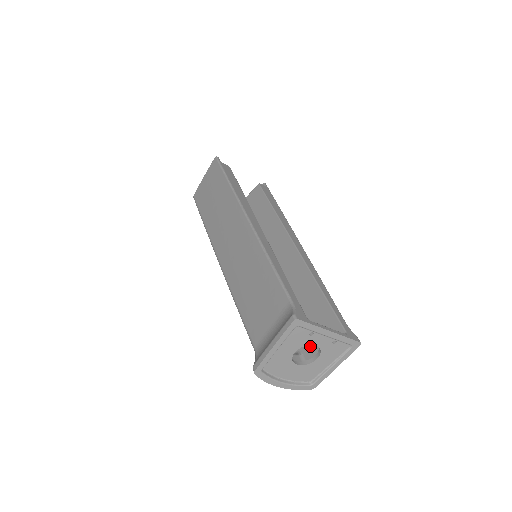
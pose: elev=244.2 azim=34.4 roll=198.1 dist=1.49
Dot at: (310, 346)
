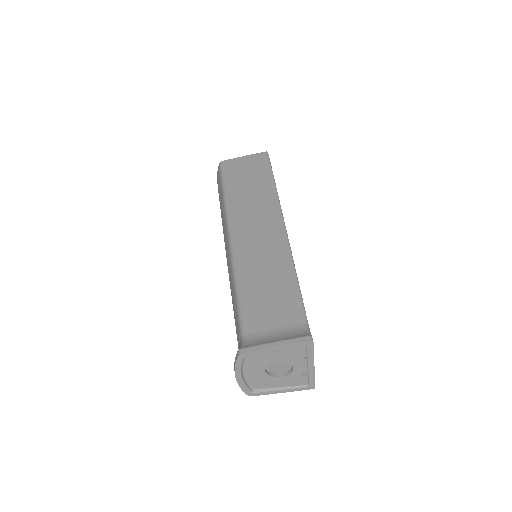
Dot at: occluded
